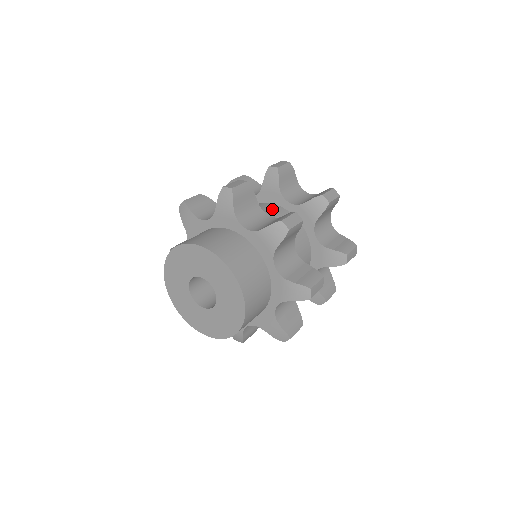
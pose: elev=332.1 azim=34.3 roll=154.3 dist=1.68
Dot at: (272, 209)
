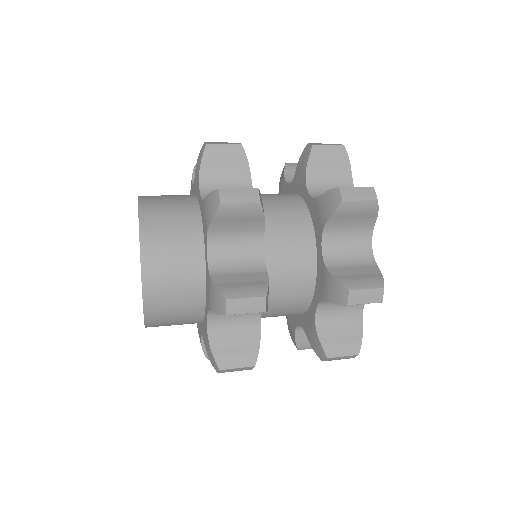
Dot at: (298, 237)
